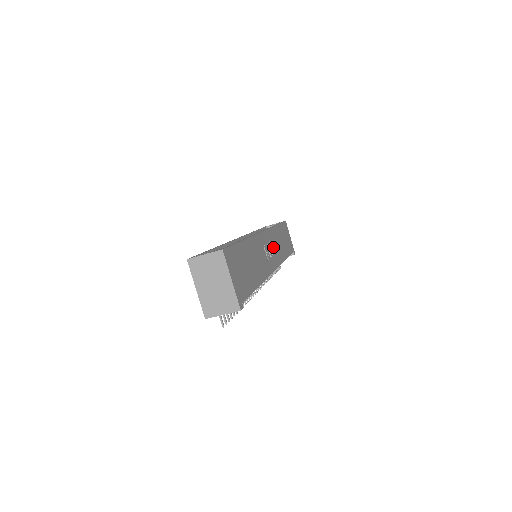
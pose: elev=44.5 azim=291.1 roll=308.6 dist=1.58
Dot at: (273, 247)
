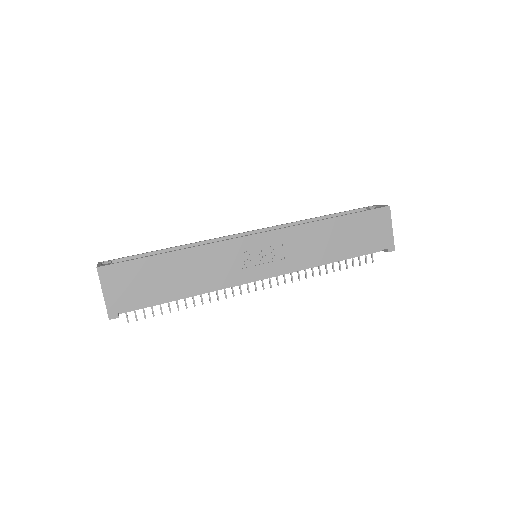
Dot at: (283, 250)
